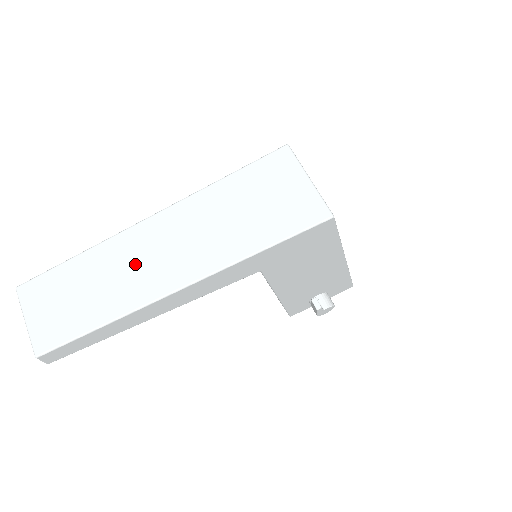
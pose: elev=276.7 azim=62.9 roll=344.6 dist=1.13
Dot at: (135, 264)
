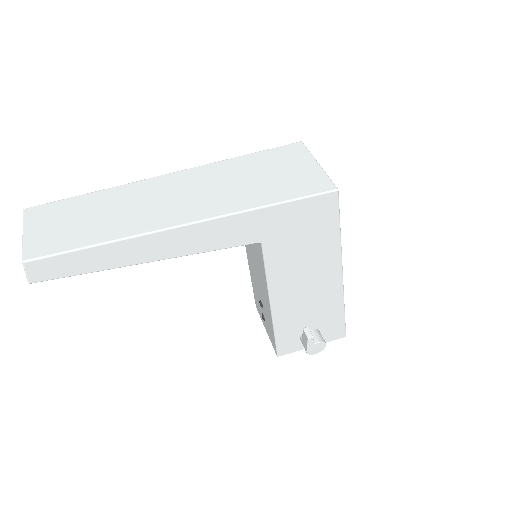
Dot at: (145, 203)
